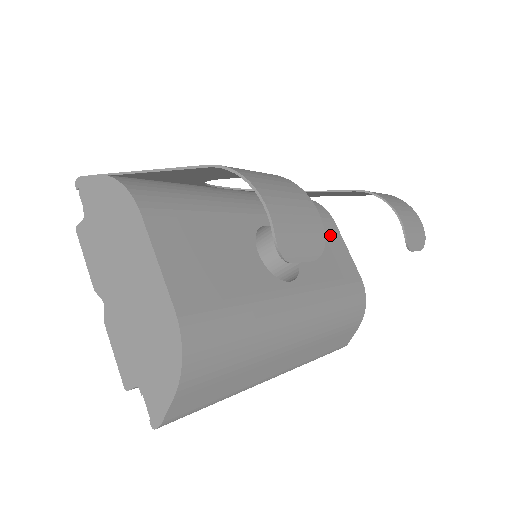
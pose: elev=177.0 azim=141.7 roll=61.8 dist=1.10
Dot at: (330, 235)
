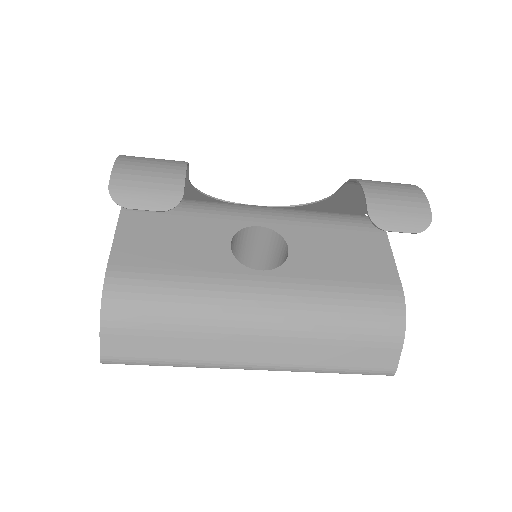
Dot at: (366, 243)
